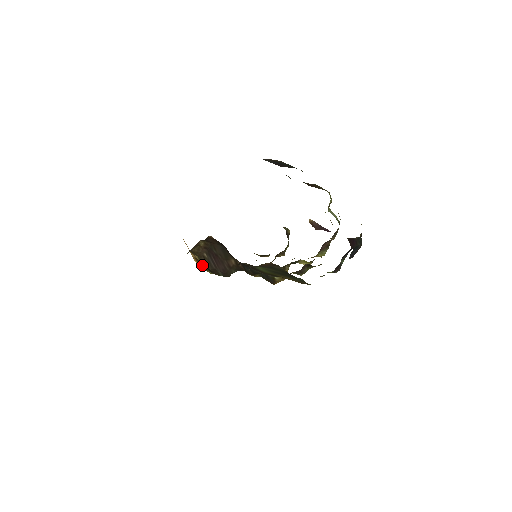
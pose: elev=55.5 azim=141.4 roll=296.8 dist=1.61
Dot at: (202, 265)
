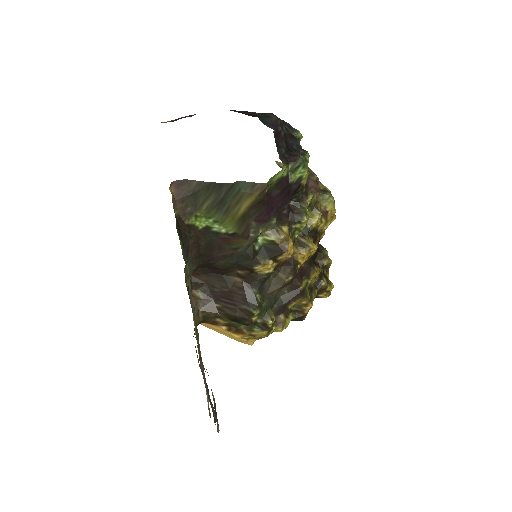
Dot at: (243, 331)
